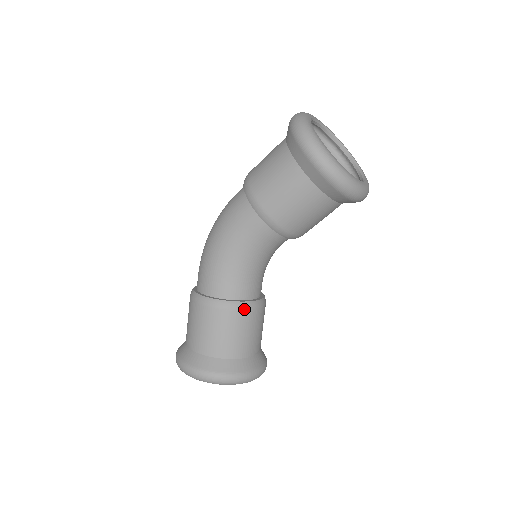
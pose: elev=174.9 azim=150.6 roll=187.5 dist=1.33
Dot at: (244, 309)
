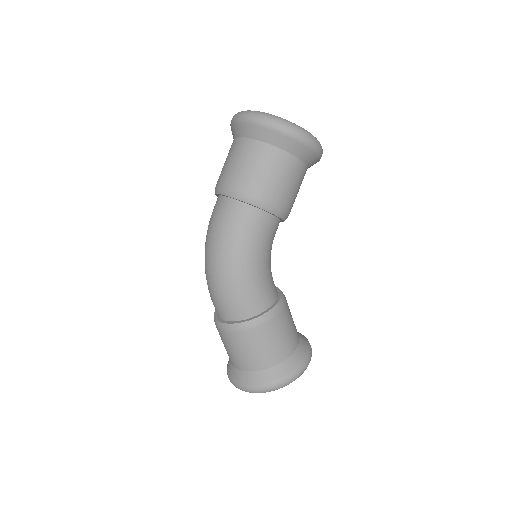
Dot at: (285, 300)
